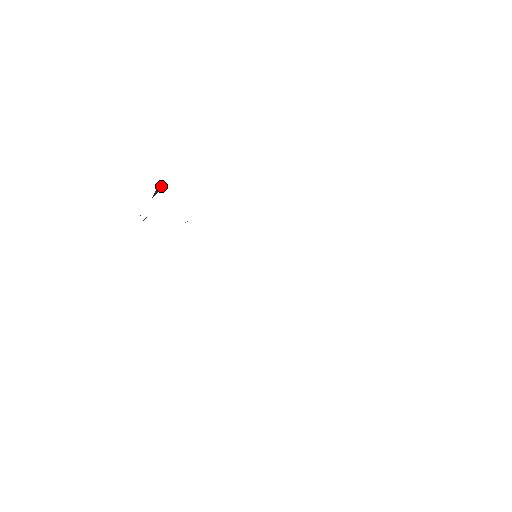
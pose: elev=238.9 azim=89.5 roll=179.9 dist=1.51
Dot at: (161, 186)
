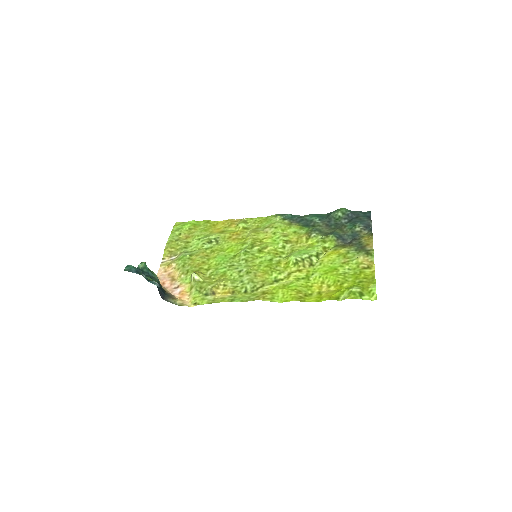
Dot at: occluded
